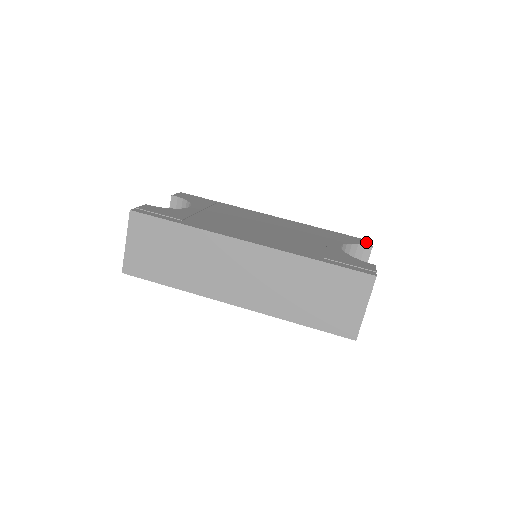
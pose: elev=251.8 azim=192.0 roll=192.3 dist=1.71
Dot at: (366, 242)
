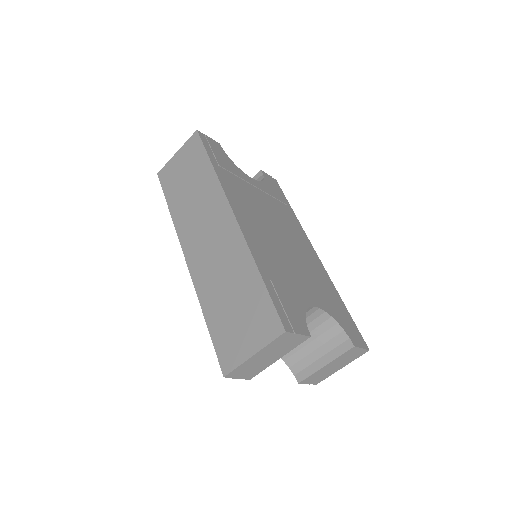
Dot at: (359, 341)
